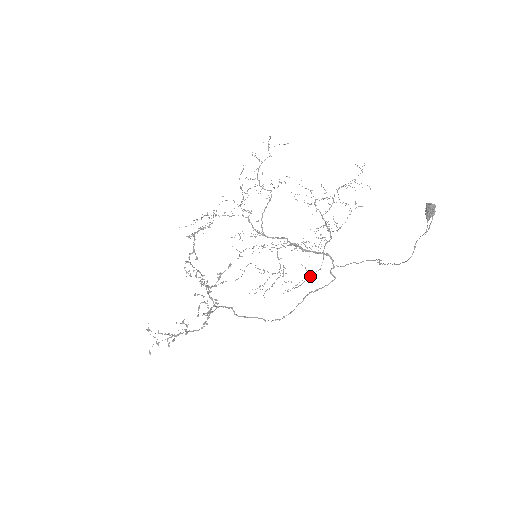
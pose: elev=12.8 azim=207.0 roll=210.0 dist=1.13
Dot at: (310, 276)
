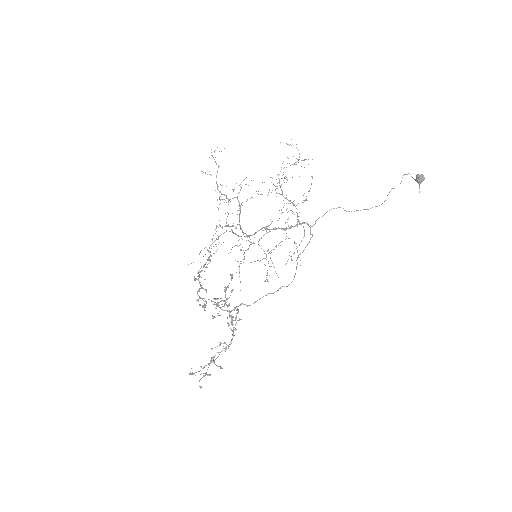
Dot at: (299, 244)
